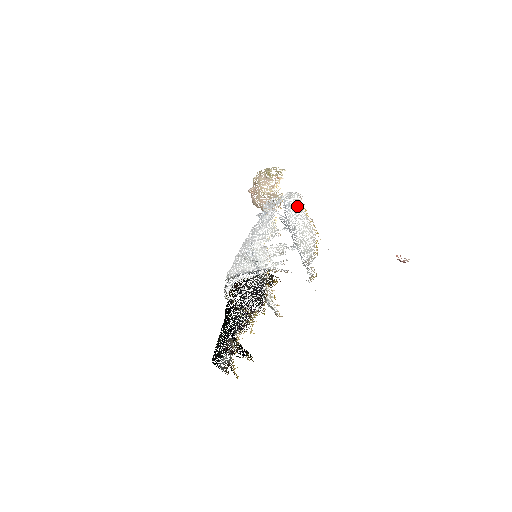
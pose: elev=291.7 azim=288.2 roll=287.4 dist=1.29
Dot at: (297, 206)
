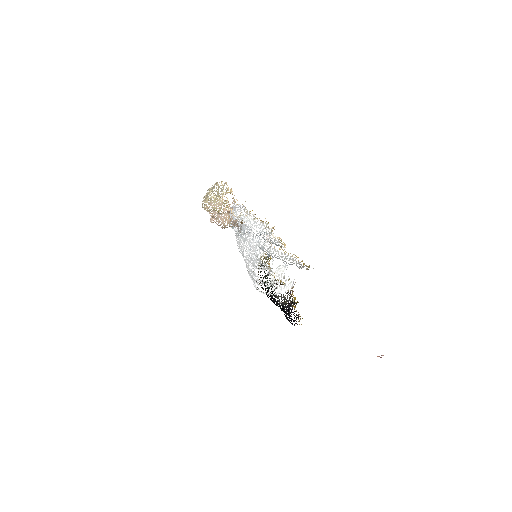
Dot at: occluded
